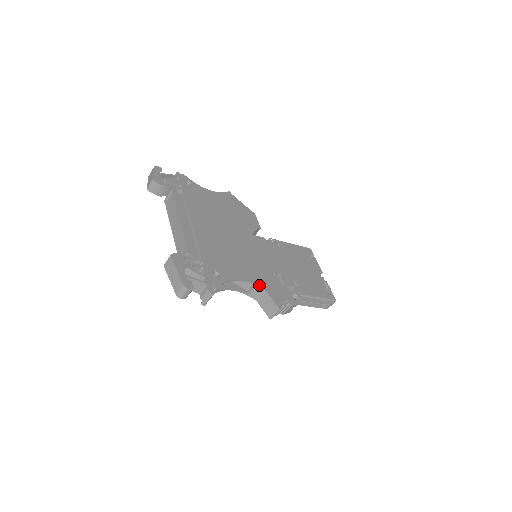
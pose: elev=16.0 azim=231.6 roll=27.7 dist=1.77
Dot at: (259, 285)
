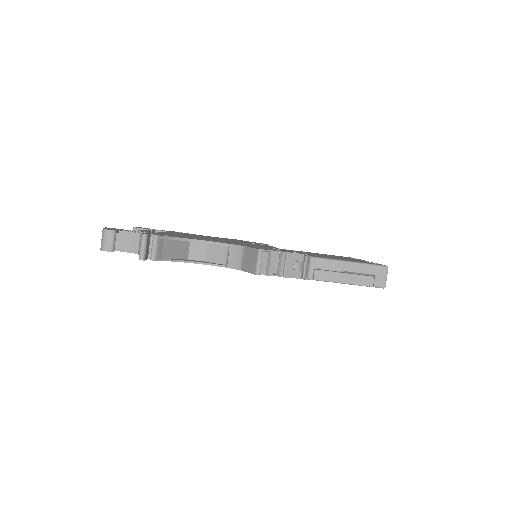
Dot at: (234, 244)
